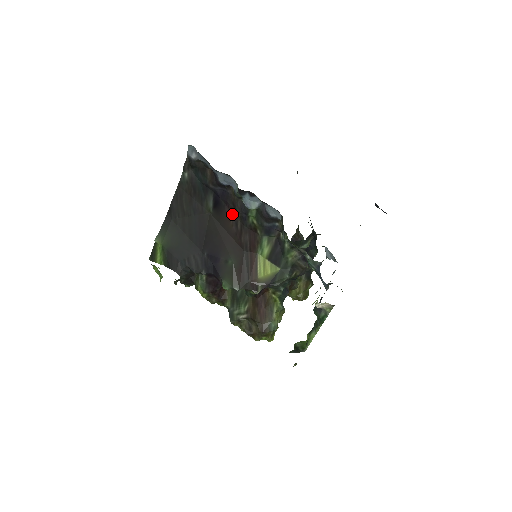
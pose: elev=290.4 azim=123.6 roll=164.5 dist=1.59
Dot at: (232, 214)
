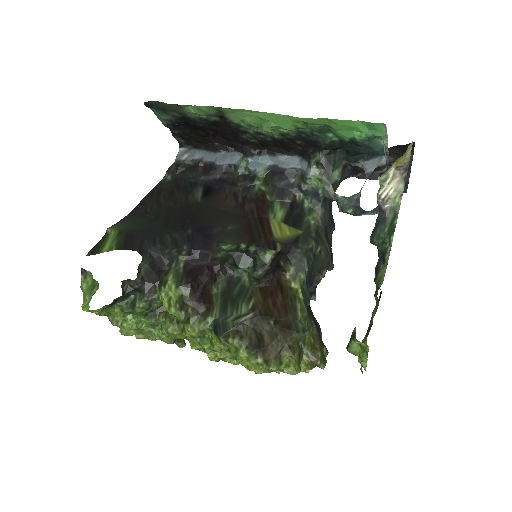
Dot at: (230, 193)
